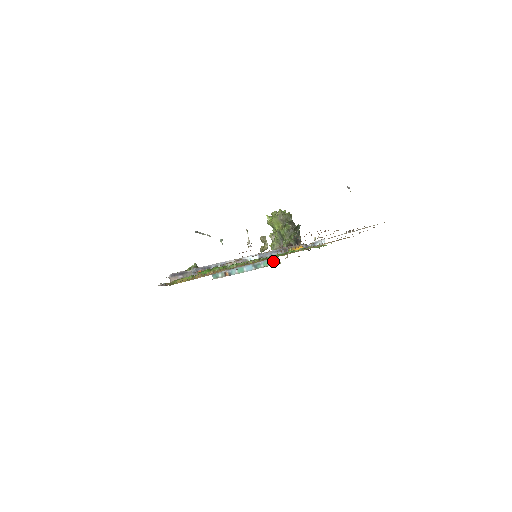
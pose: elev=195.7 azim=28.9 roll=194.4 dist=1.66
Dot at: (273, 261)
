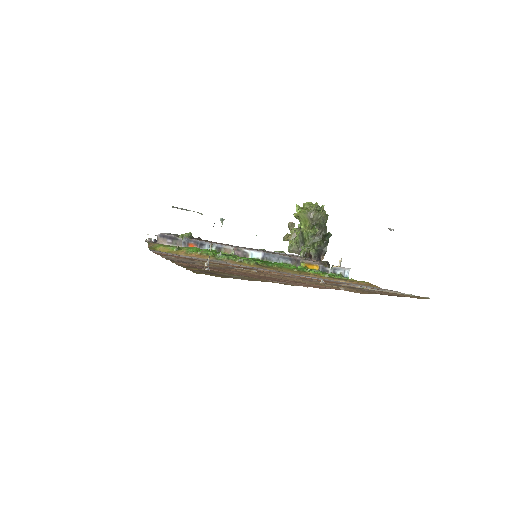
Dot at: occluded
